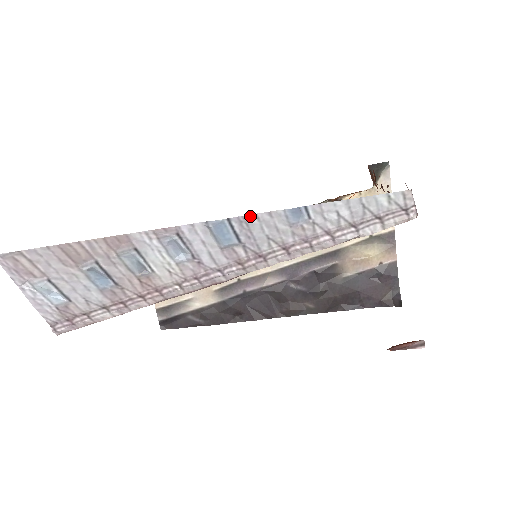
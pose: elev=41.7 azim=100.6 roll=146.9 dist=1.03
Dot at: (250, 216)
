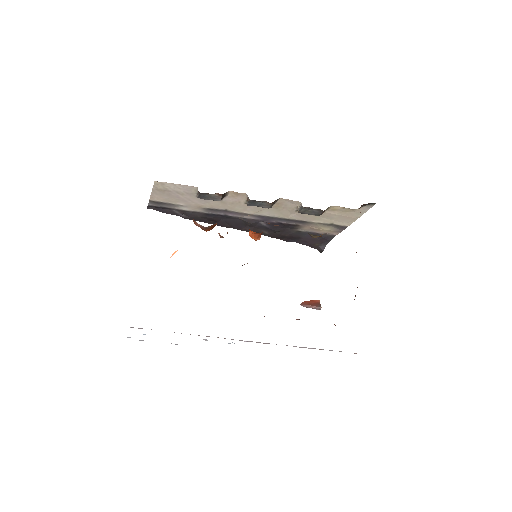
Dot at: occluded
